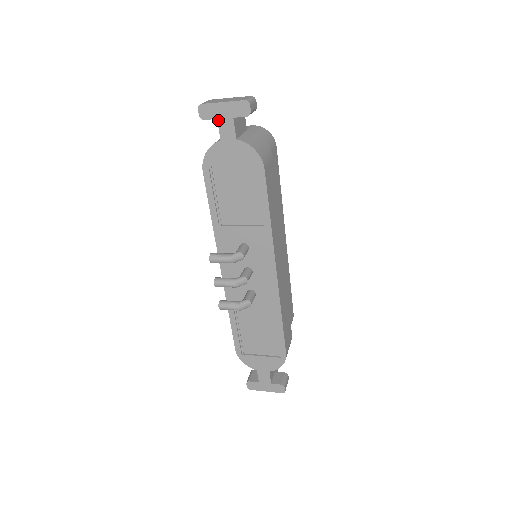
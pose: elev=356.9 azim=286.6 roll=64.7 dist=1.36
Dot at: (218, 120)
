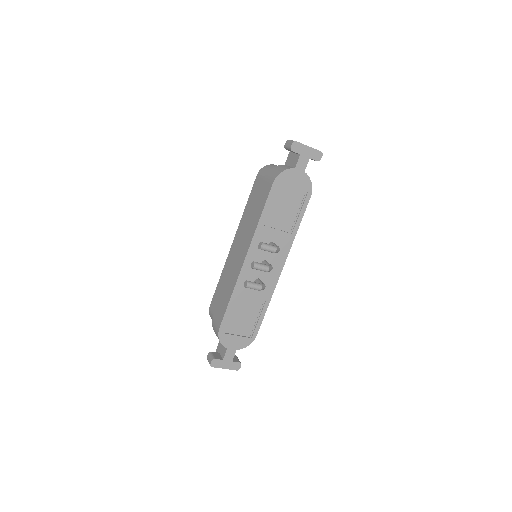
Dot at: (300, 155)
